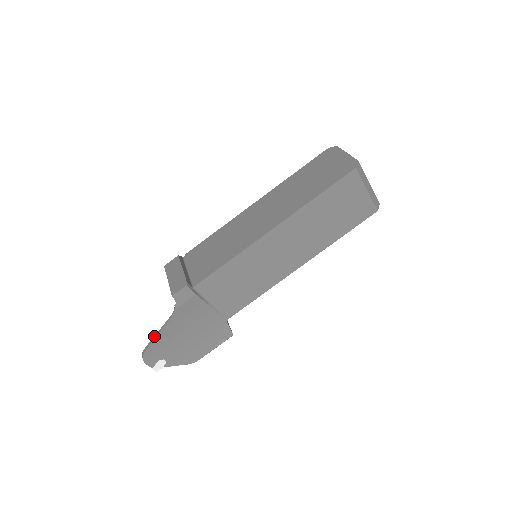
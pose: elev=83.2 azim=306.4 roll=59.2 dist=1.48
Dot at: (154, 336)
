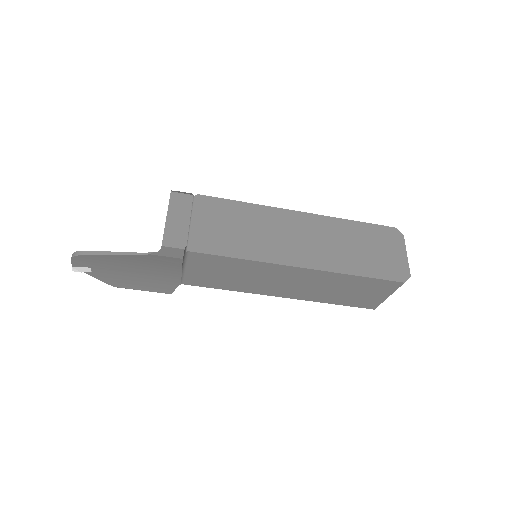
Dot at: (105, 251)
